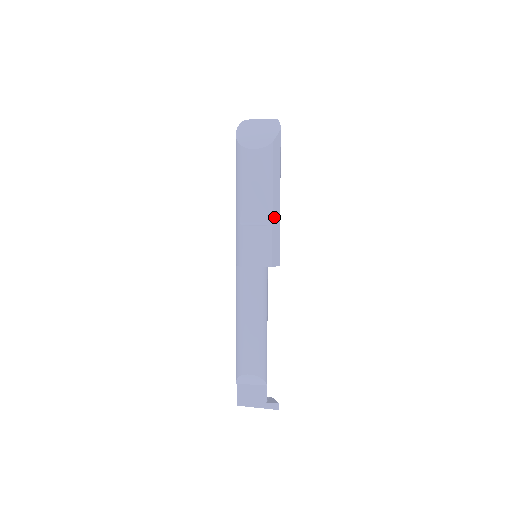
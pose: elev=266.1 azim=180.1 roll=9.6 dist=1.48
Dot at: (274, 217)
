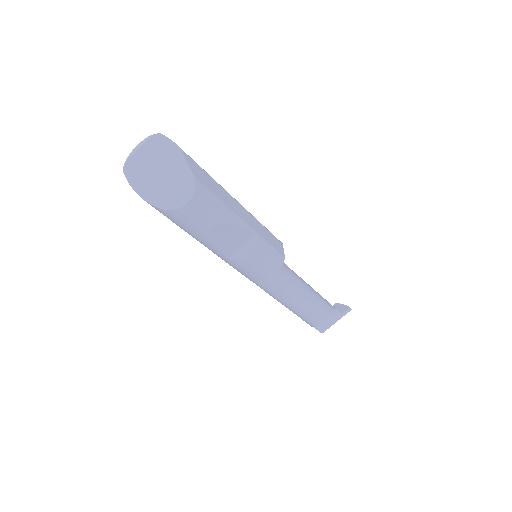
Dot at: (252, 226)
